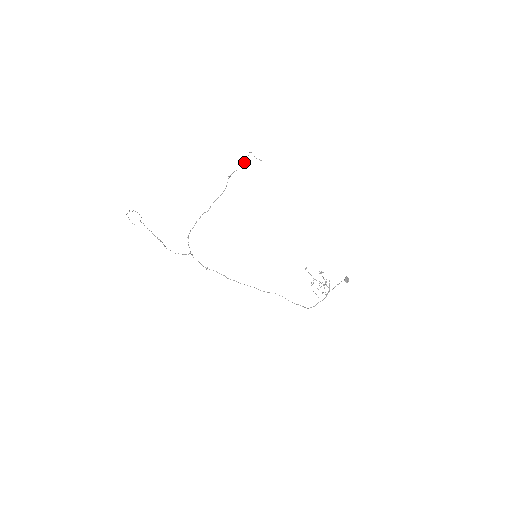
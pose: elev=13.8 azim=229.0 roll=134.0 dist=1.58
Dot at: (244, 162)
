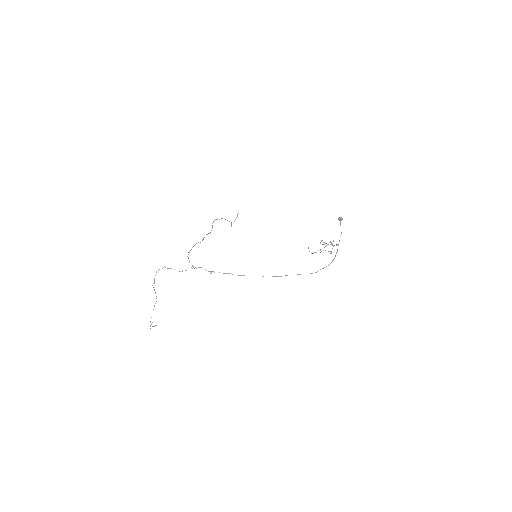
Dot at: occluded
